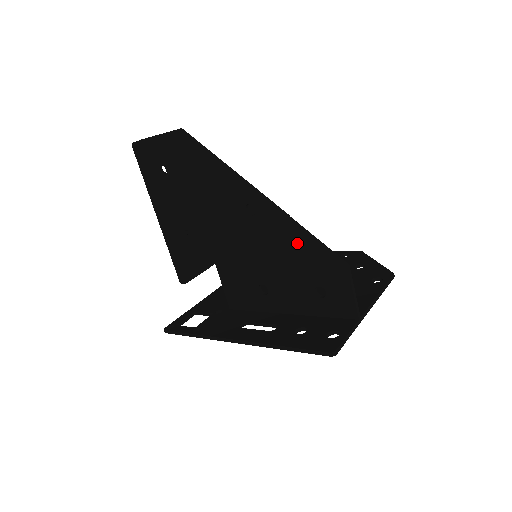
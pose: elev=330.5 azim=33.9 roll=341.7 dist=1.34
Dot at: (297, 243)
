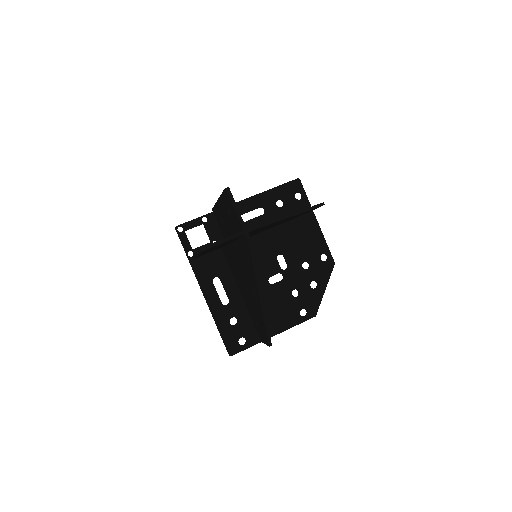
Dot at: (260, 319)
